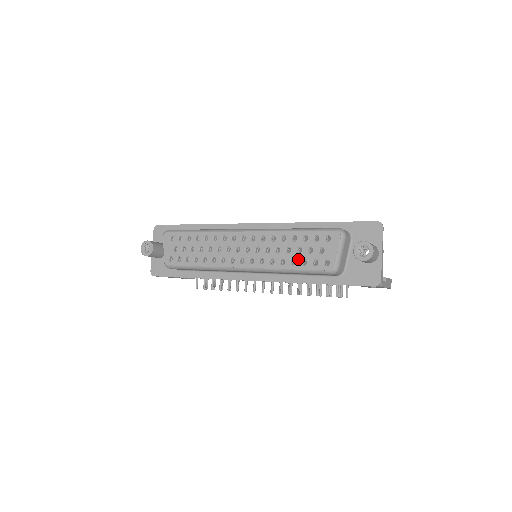
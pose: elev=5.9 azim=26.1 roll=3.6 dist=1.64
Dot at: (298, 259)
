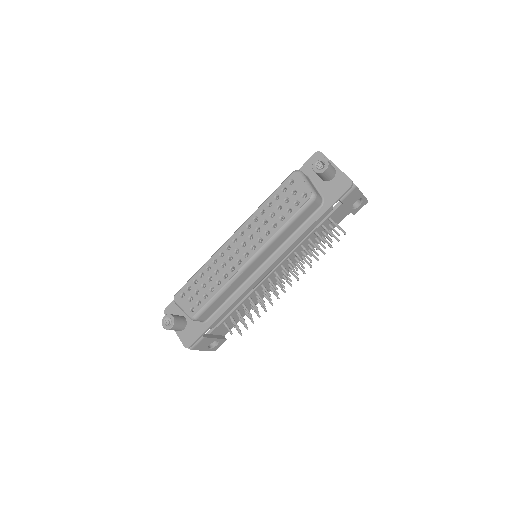
Dot at: (284, 213)
